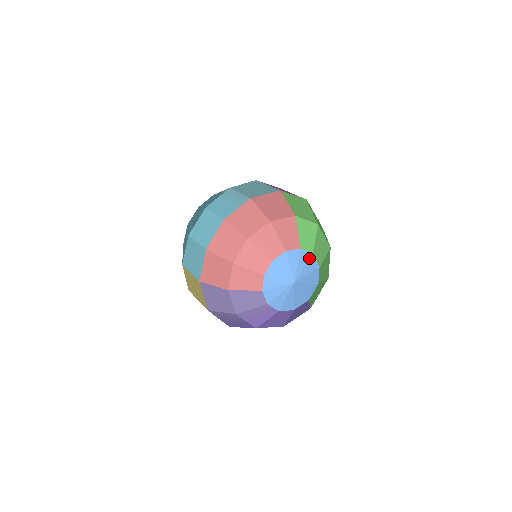
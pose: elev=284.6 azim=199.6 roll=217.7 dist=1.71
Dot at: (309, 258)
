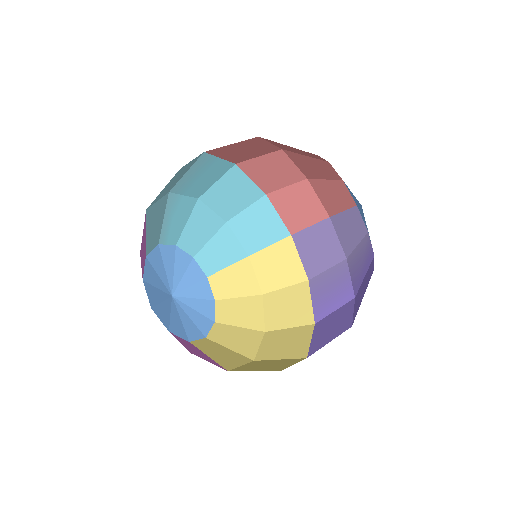
Dot at: occluded
